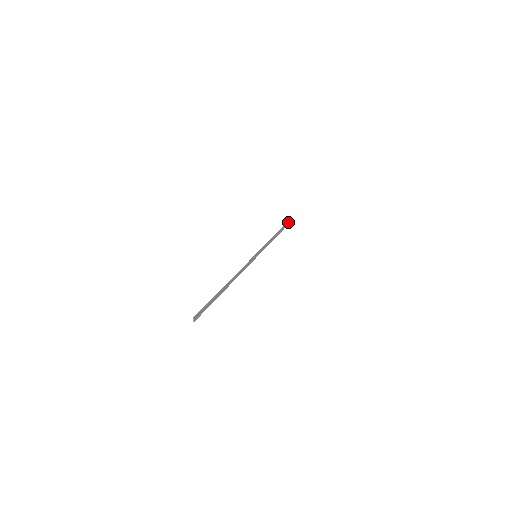
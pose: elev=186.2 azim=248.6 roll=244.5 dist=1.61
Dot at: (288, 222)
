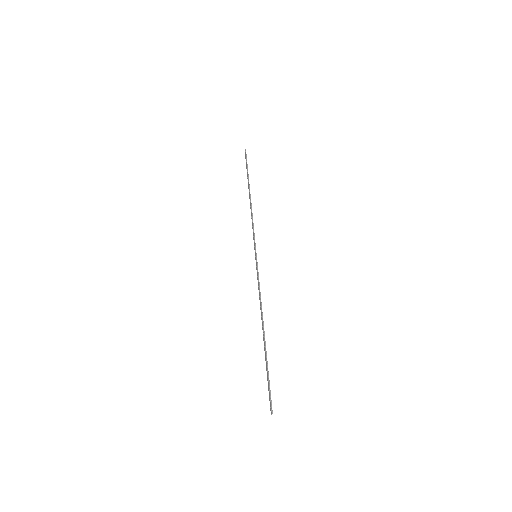
Dot at: occluded
